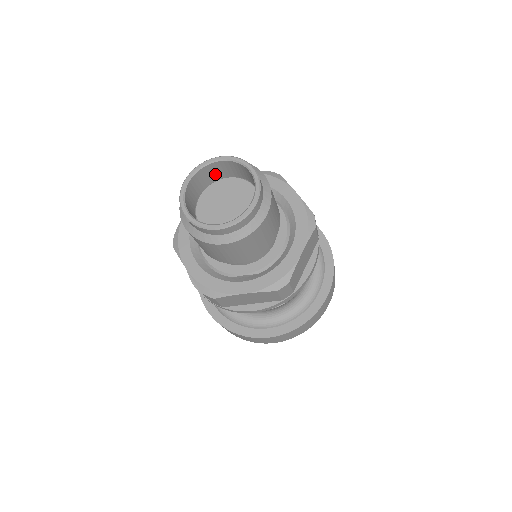
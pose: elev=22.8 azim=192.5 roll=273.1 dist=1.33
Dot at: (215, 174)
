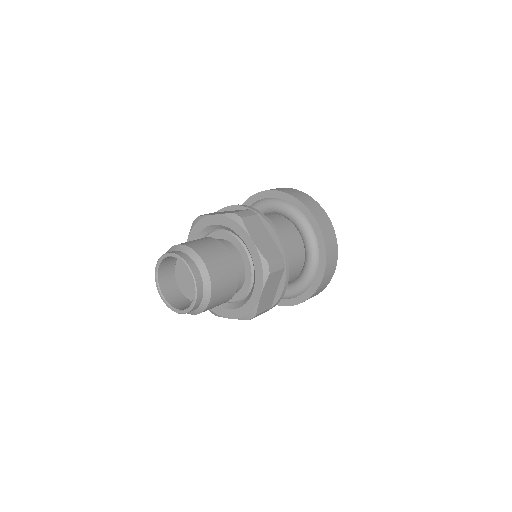
Dot at: occluded
